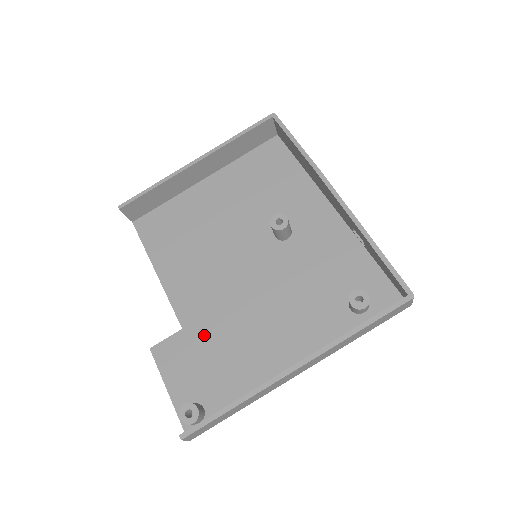
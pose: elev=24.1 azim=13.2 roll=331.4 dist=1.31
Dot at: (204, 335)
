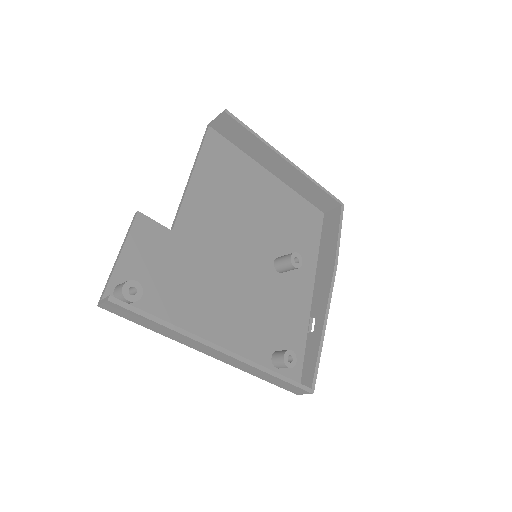
Dot at: (182, 254)
